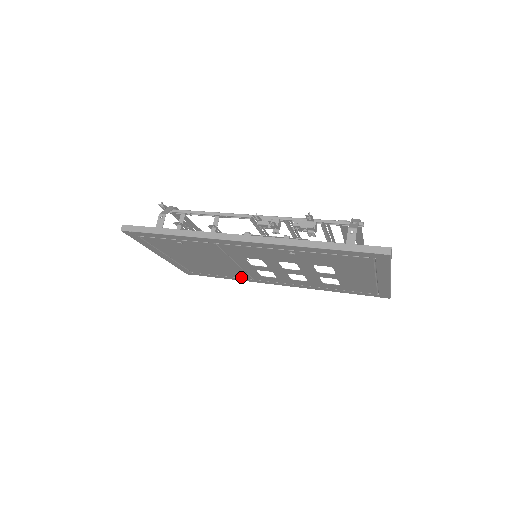
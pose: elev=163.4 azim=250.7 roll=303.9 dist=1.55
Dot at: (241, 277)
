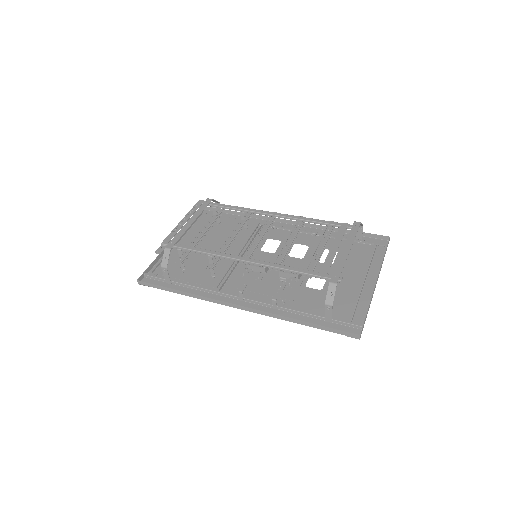
Dot at: occluded
